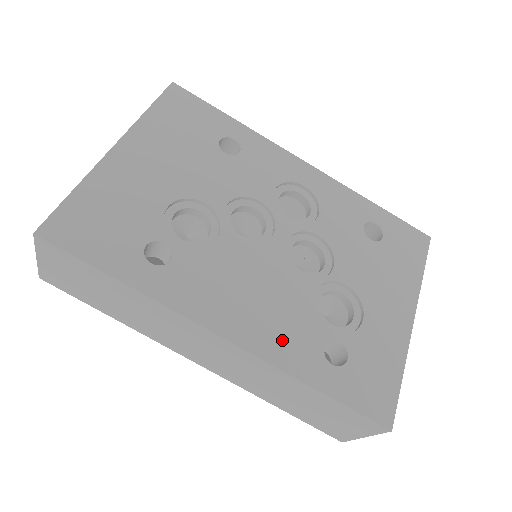
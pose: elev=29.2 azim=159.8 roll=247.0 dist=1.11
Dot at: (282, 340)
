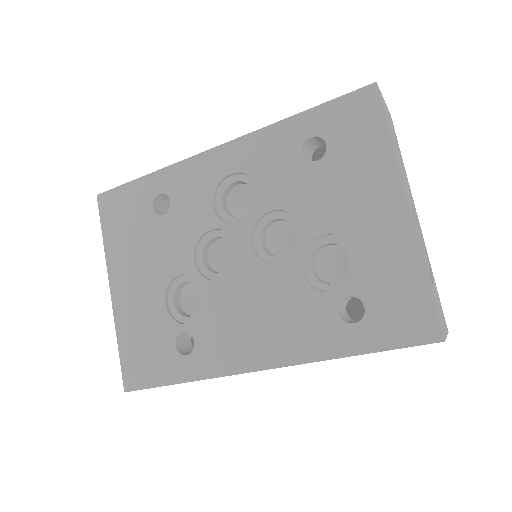
Dot at: (302, 336)
